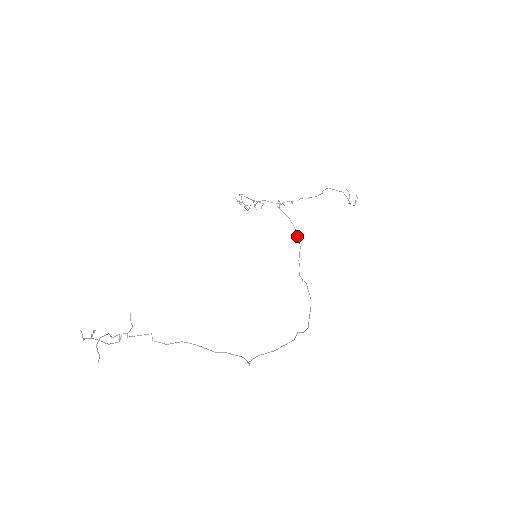
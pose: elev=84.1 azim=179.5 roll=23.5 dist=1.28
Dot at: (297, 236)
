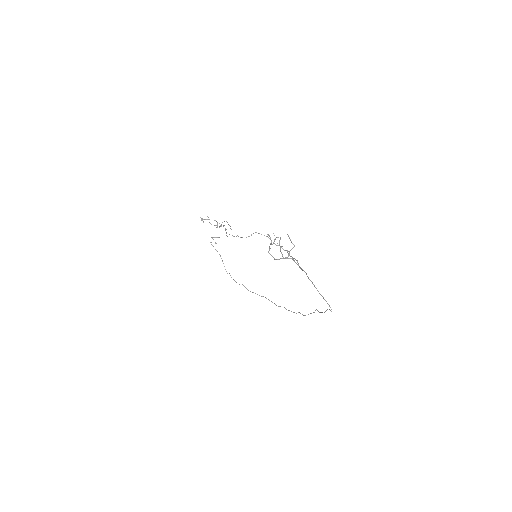
Dot at: occluded
